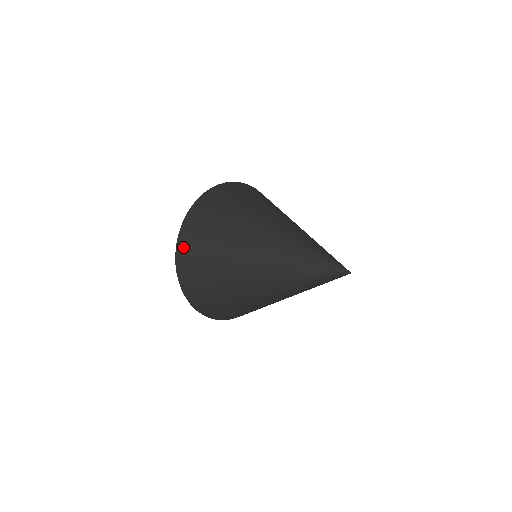
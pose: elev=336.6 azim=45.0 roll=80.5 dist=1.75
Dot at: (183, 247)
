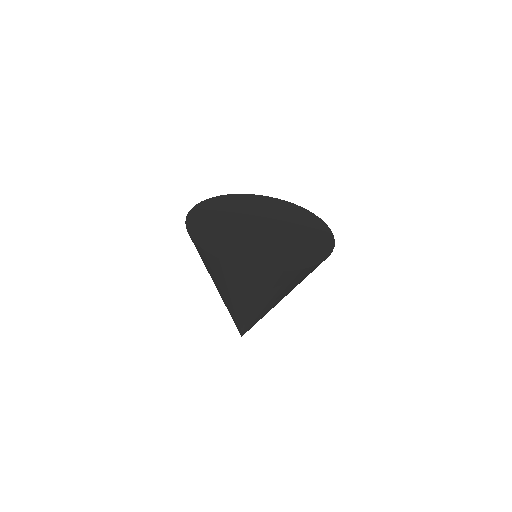
Dot at: occluded
